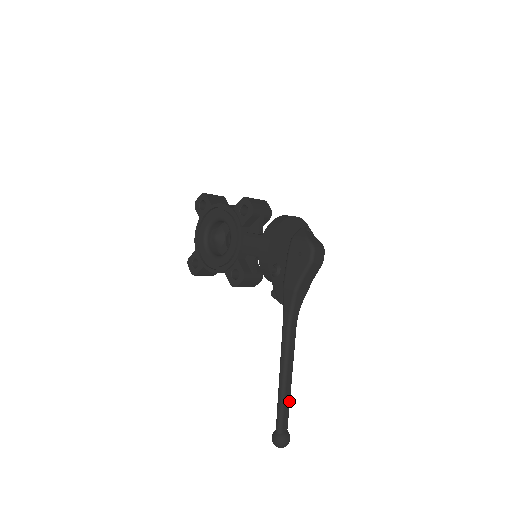
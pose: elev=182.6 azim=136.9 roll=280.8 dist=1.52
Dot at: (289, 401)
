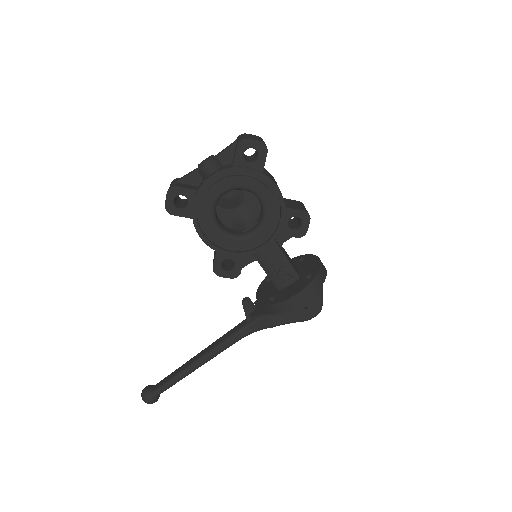
Dot at: occluded
